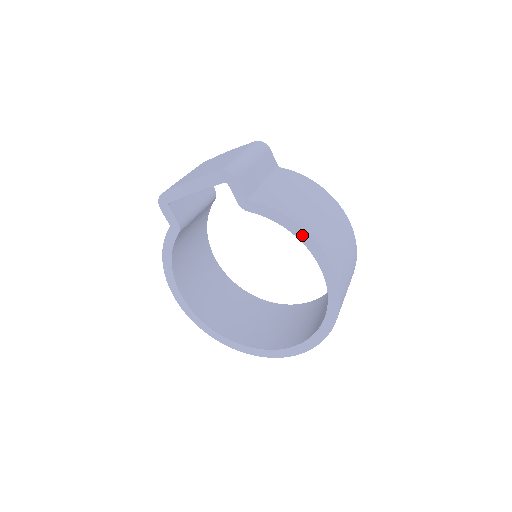
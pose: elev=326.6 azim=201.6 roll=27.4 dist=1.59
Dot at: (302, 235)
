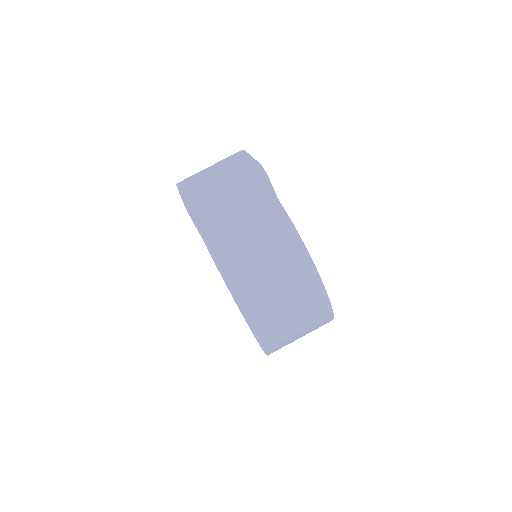
Dot at: (229, 290)
